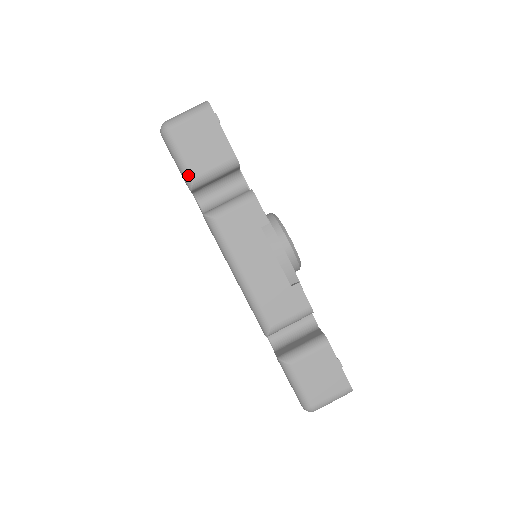
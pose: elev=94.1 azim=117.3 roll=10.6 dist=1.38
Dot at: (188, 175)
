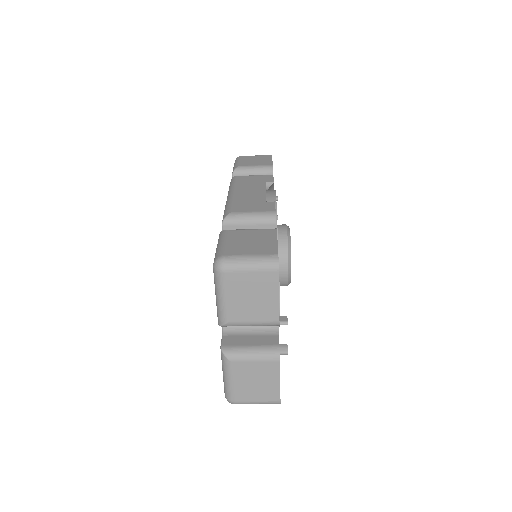
Dot at: occluded
